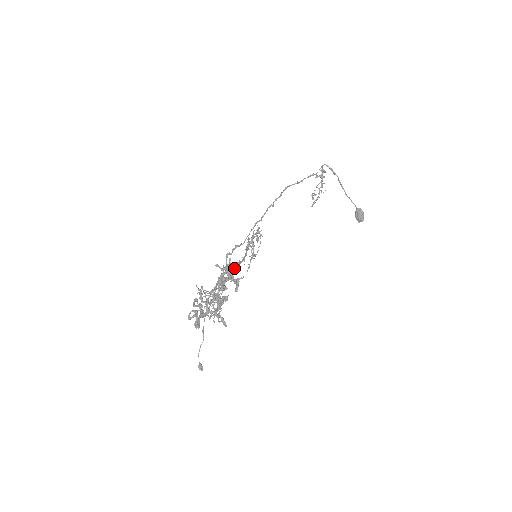
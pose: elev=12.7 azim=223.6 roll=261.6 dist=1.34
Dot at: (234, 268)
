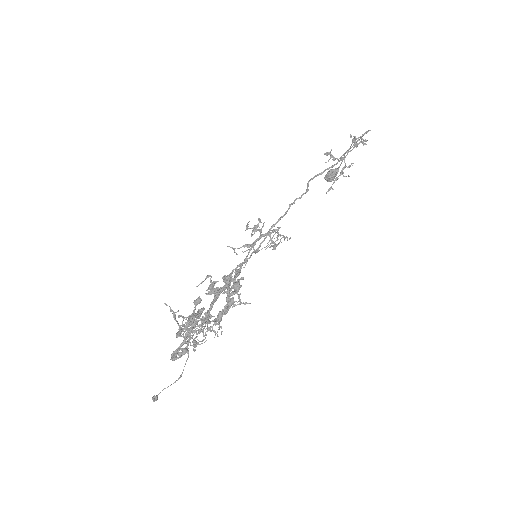
Dot at: occluded
